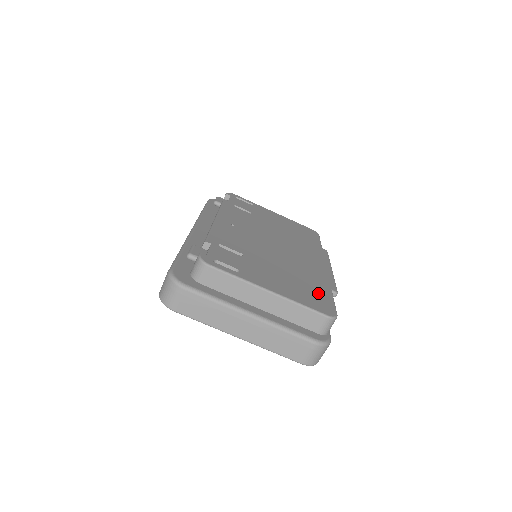
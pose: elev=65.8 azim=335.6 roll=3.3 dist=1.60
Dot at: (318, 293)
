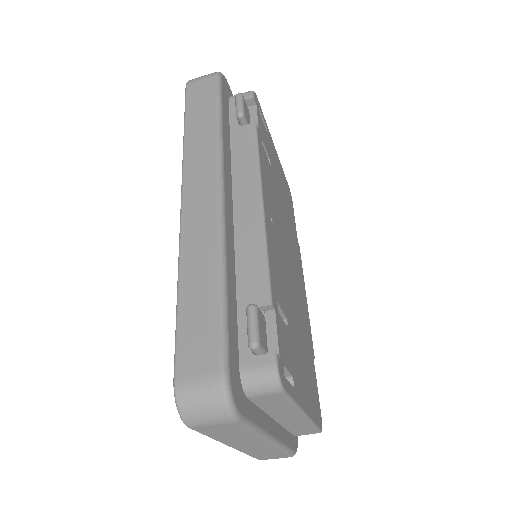
Dot at: (313, 378)
